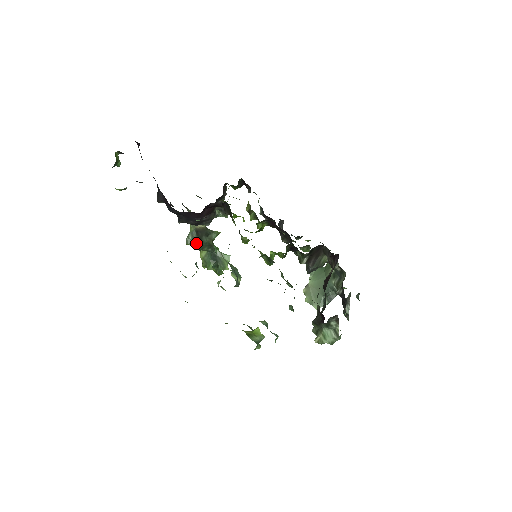
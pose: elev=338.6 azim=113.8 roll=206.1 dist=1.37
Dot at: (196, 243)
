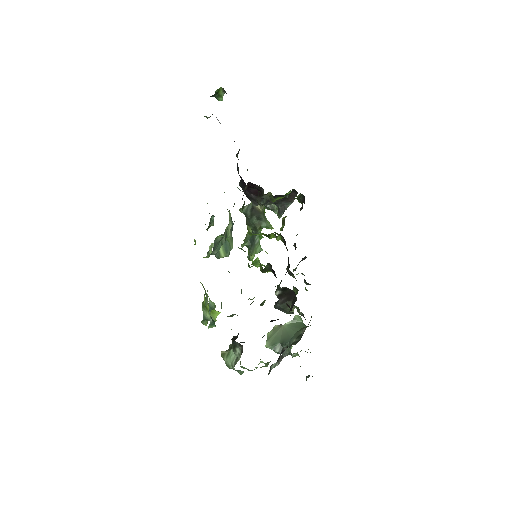
Dot at: (247, 216)
